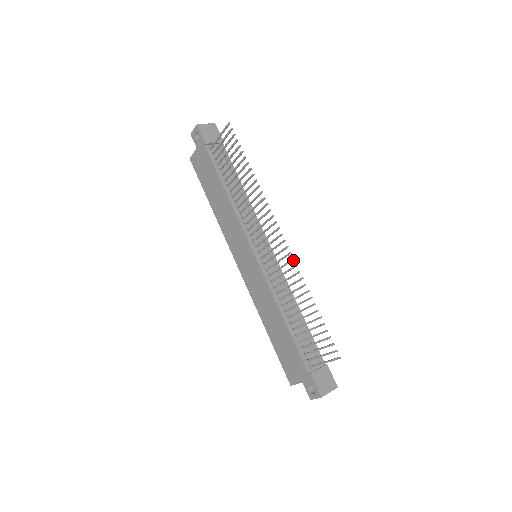
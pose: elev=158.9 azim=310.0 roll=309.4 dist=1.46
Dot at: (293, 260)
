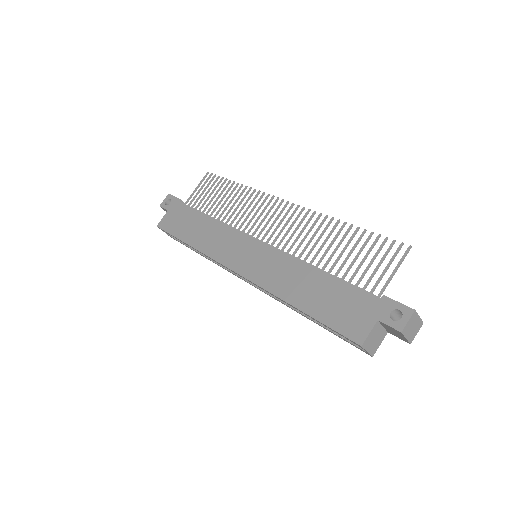
Dot at: occluded
